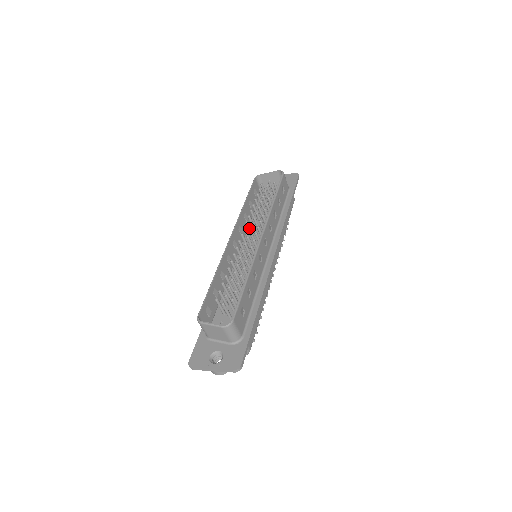
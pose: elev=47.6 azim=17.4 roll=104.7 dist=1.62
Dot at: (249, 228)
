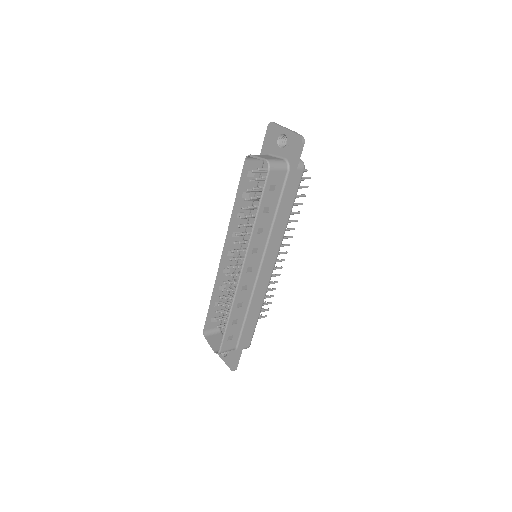
Dot at: occluded
